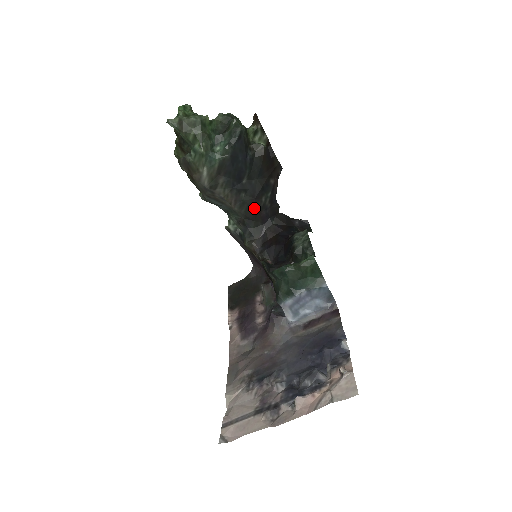
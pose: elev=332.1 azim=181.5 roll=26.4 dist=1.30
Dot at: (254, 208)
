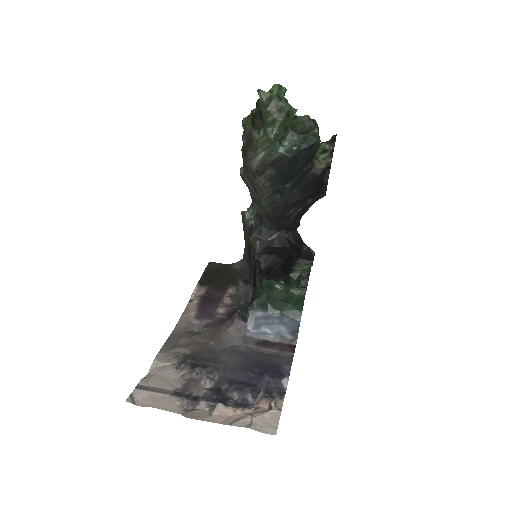
Dot at: (279, 213)
